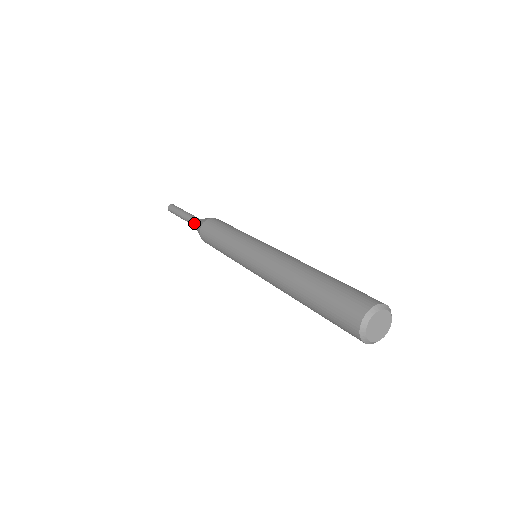
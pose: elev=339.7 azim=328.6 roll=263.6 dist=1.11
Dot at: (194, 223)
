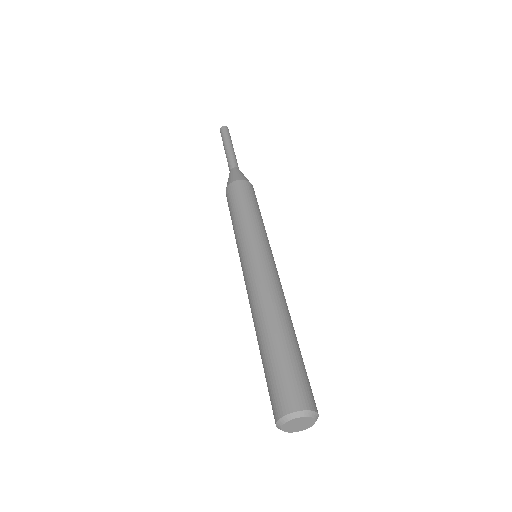
Dot at: occluded
